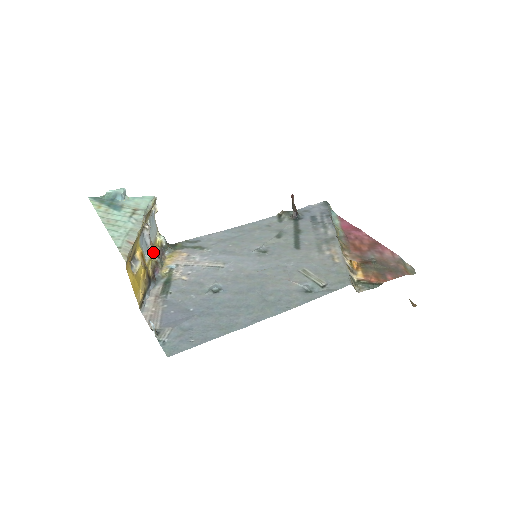
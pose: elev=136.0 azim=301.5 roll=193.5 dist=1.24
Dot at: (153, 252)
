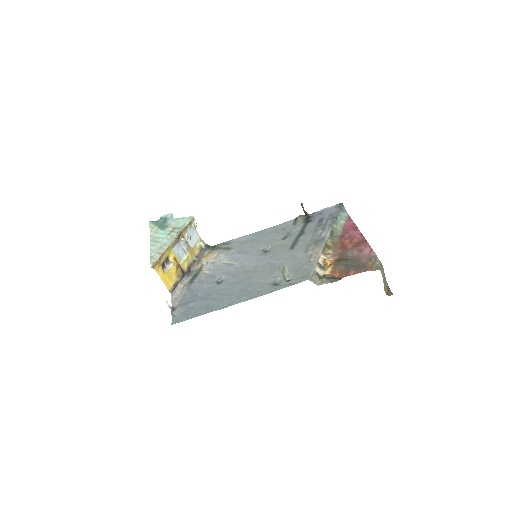
Dot at: (190, 254)
